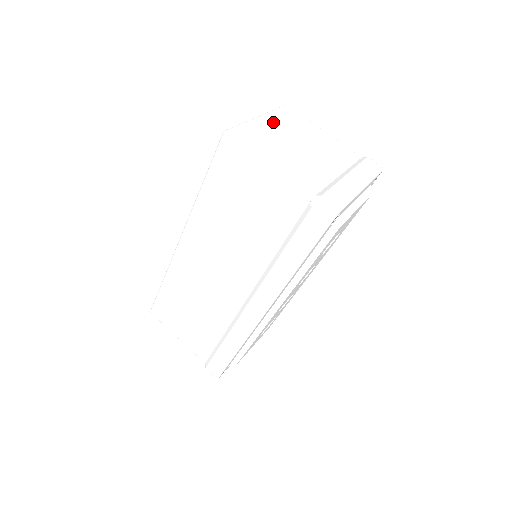
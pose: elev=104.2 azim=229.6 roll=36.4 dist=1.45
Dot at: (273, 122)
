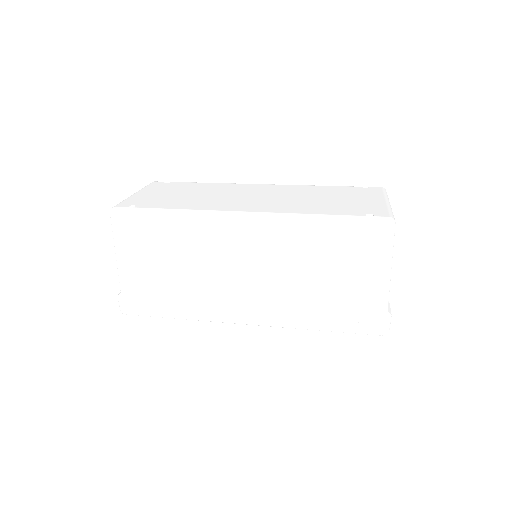
Dot at: occluded
